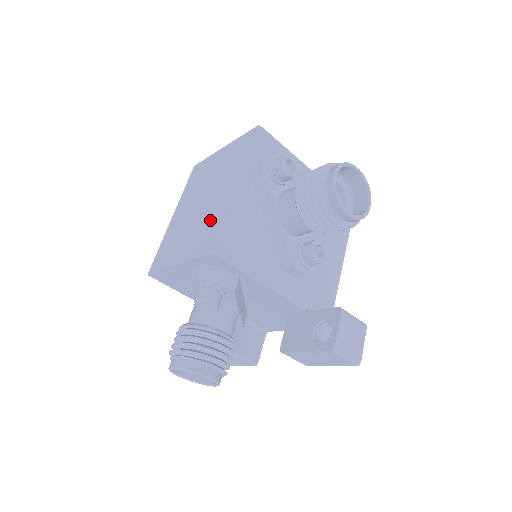
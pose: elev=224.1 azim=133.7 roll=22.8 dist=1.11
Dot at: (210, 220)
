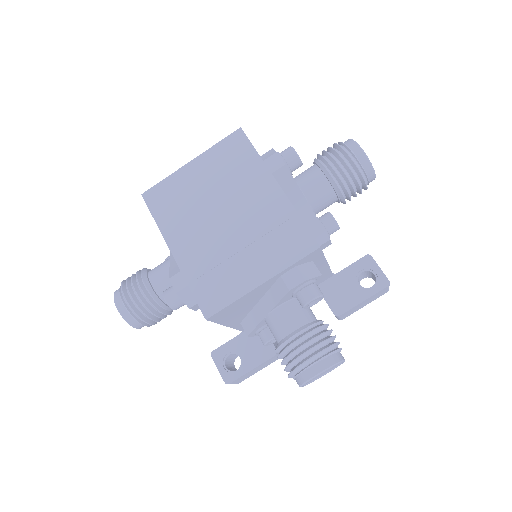
Dot at: (273, 226)
